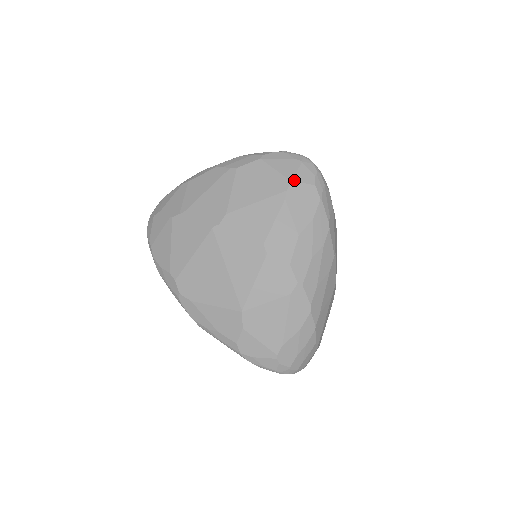
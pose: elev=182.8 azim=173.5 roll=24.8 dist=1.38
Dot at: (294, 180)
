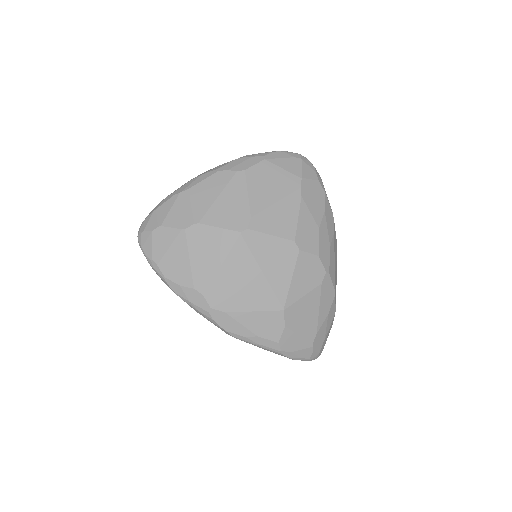
Dot at: (303, 177)
